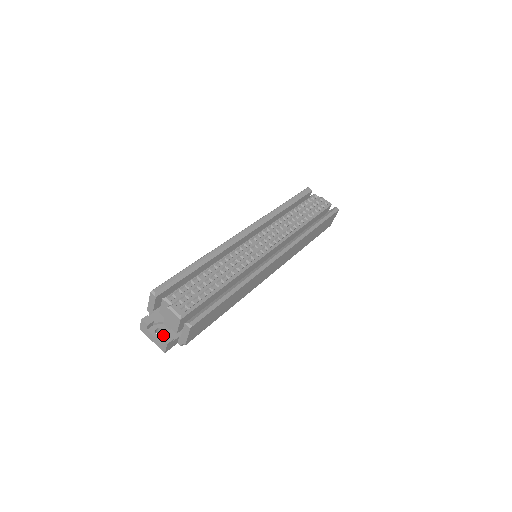
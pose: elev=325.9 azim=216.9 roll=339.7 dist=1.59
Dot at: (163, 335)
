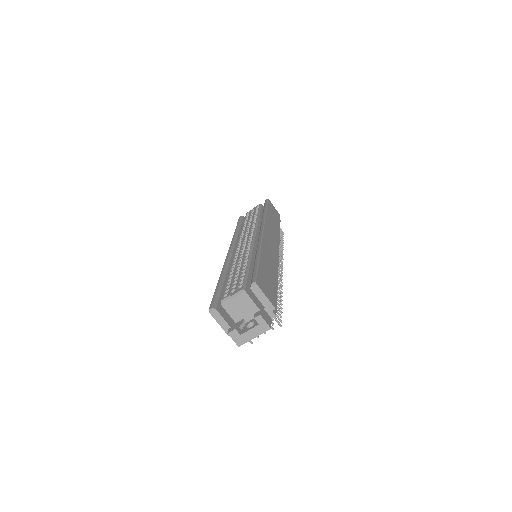
Dot at: (254, 323)
